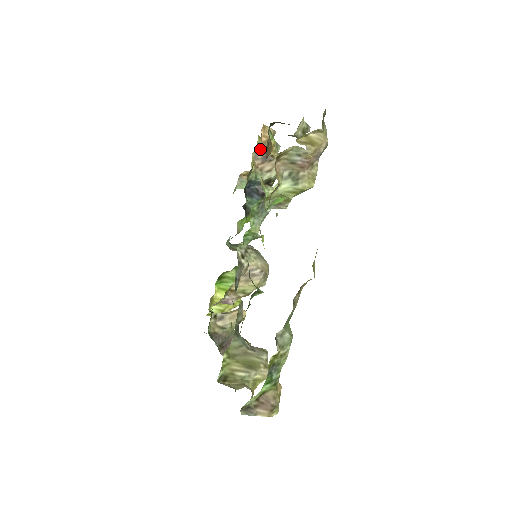
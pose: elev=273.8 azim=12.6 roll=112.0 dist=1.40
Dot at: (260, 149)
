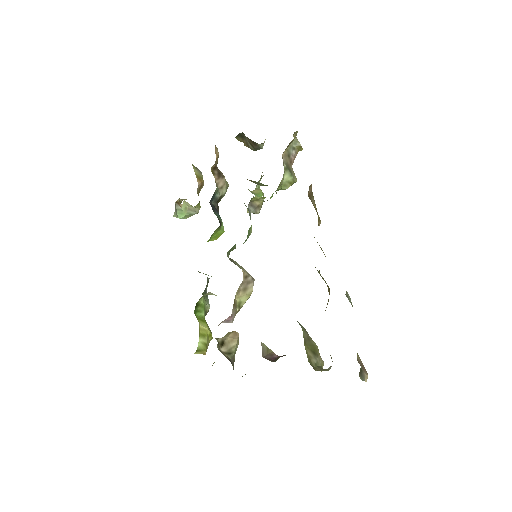
Dot at: (215, 165)
